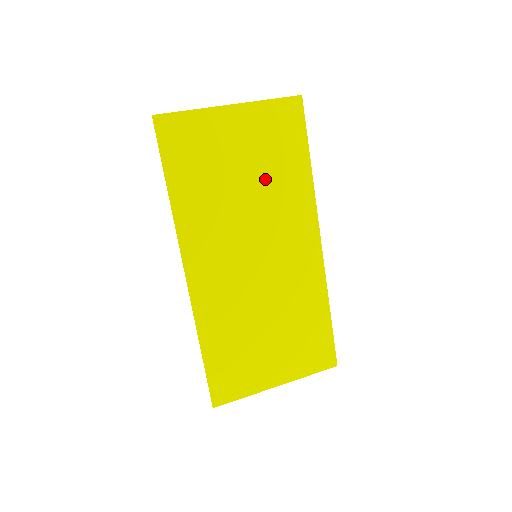
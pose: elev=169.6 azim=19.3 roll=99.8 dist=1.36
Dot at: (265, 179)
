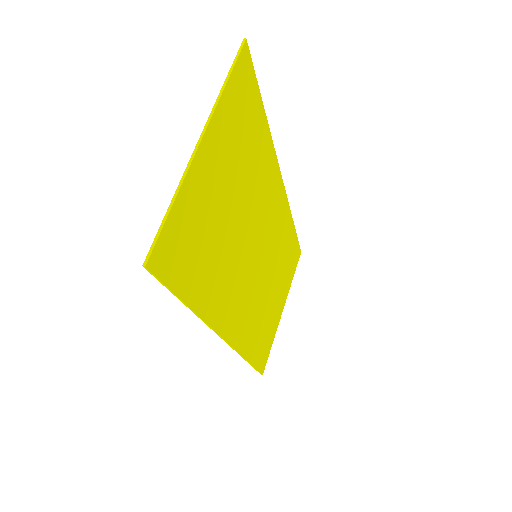
Dot at: (245, 183)
